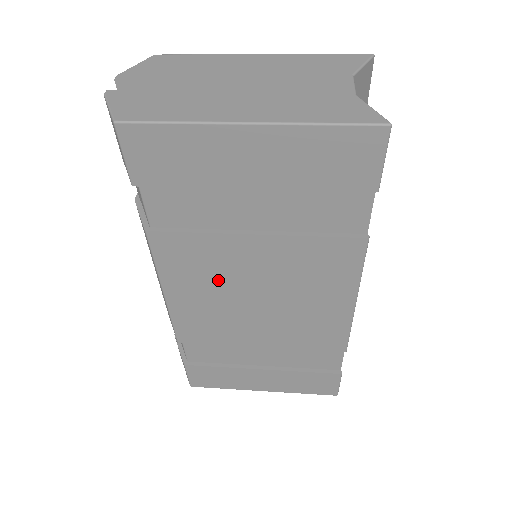
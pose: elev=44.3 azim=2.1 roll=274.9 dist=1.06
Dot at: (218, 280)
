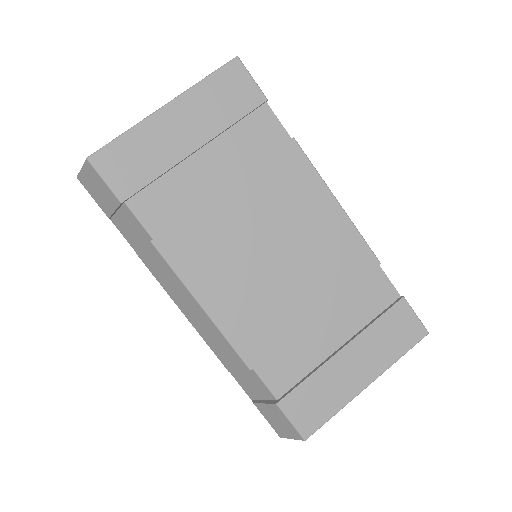
Dot at: (231, 255)
